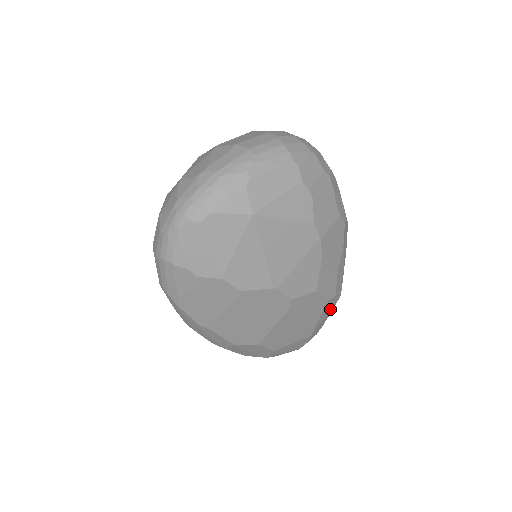
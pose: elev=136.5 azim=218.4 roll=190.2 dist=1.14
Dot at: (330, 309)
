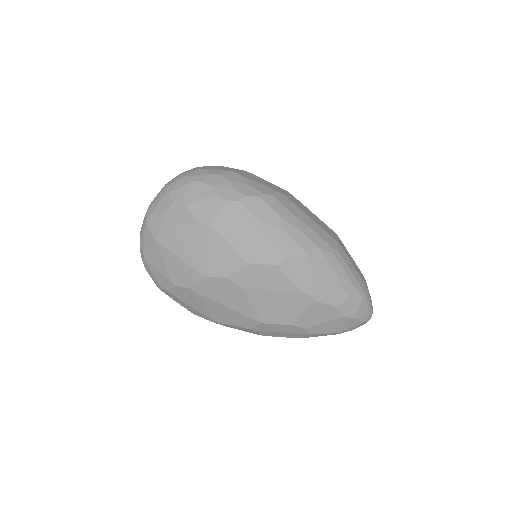
Dot at: (306, 270)
